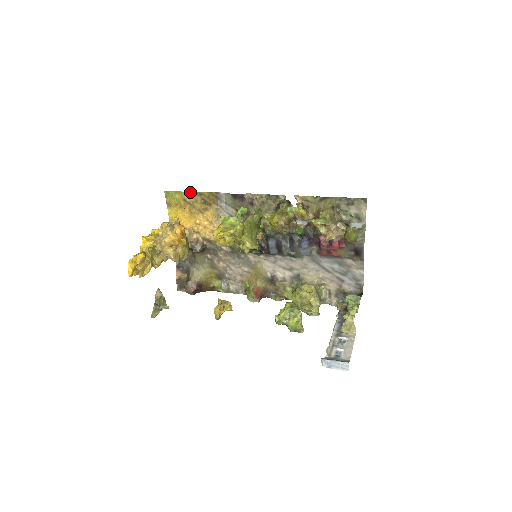
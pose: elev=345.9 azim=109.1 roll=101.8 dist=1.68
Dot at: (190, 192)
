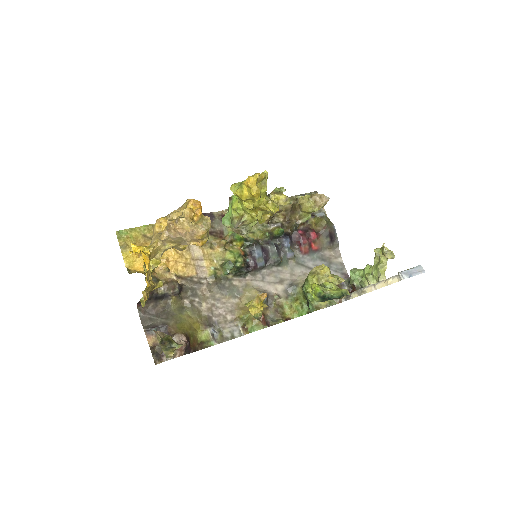
Dot at: (150, 225)
